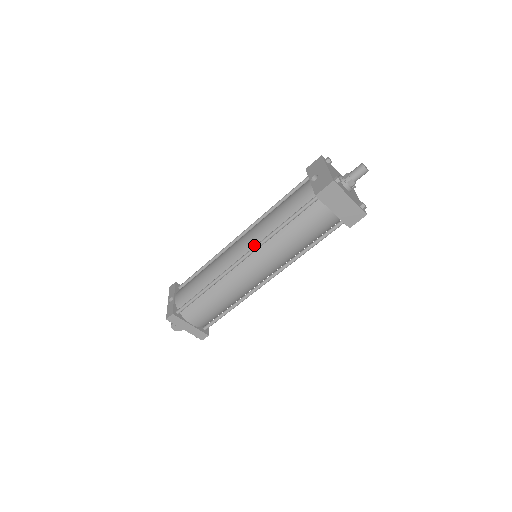
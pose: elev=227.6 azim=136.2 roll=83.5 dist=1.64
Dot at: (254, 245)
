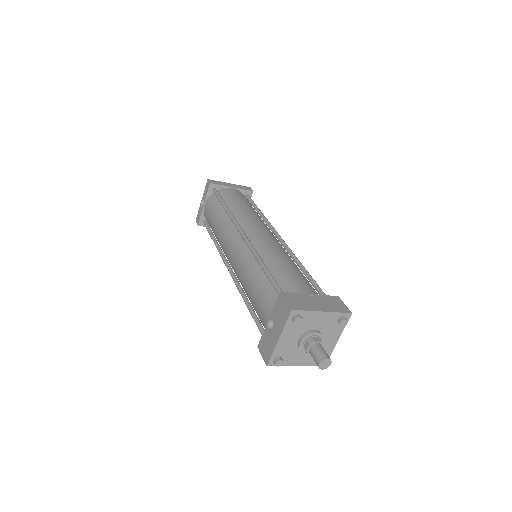
Dot at: occluded
